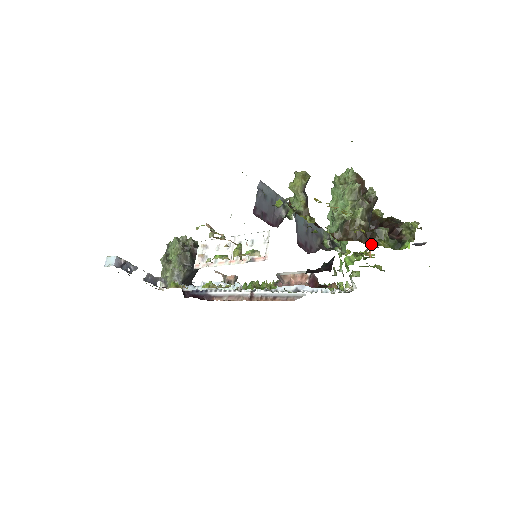
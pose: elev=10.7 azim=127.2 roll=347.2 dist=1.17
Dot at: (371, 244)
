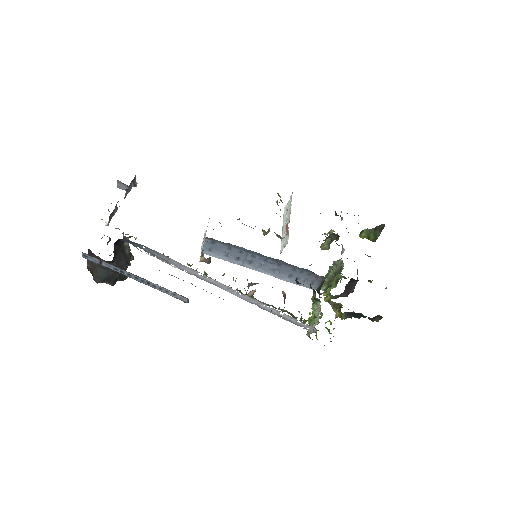
Dot at: occluded
